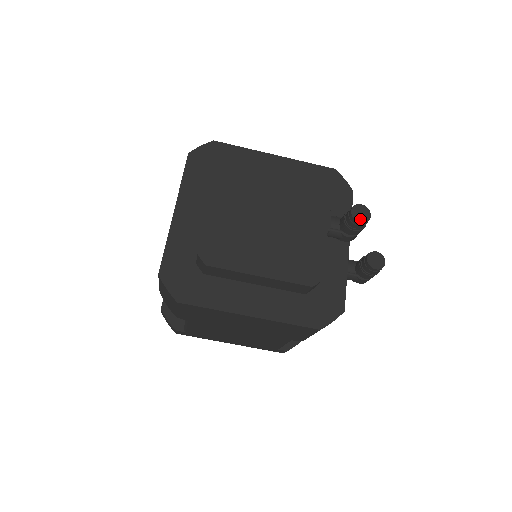
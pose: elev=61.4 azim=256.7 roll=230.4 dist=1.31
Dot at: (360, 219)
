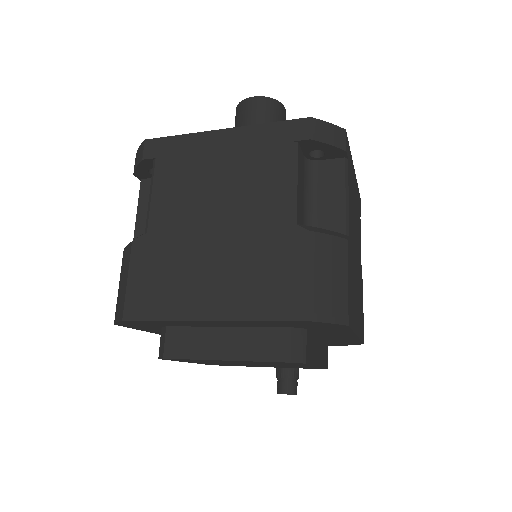
Dot at: occluded
